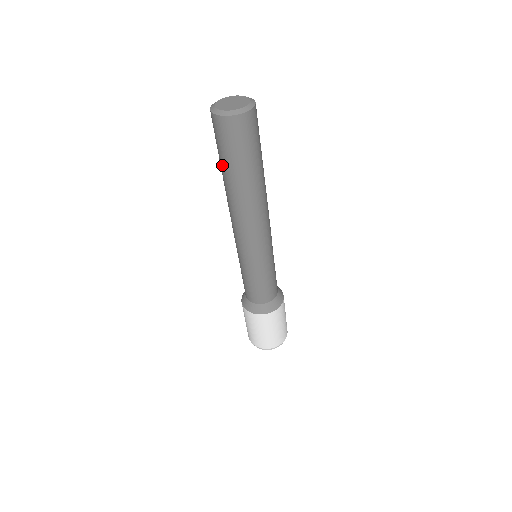
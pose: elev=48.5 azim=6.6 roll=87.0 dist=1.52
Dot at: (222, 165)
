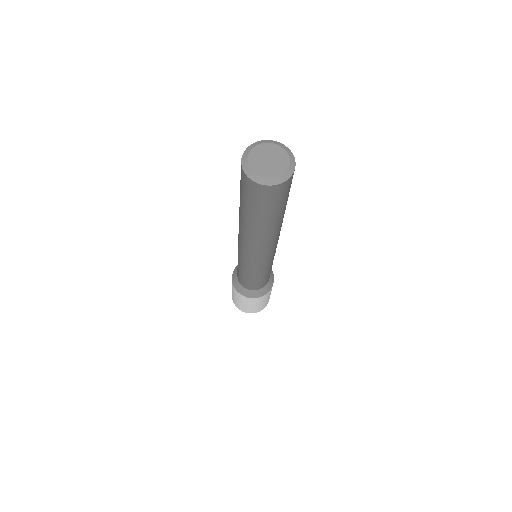
Dot at: (245, 211)
